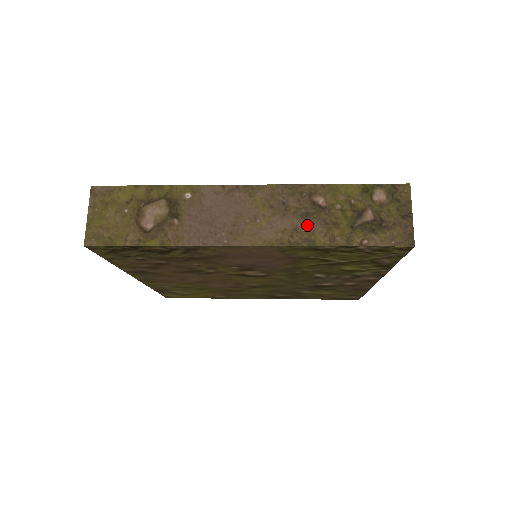
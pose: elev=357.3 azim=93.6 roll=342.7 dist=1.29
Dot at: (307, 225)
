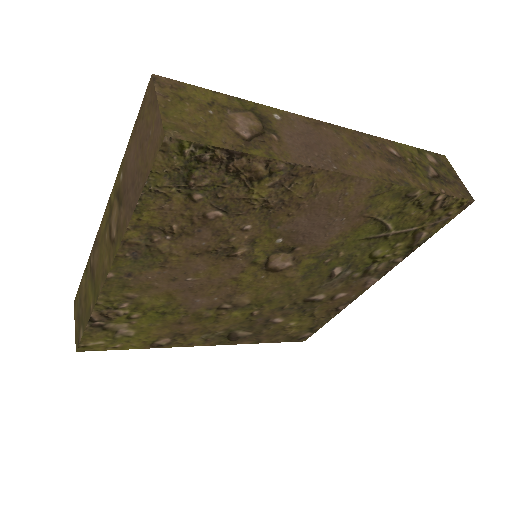
Dot at: (396, 169)
